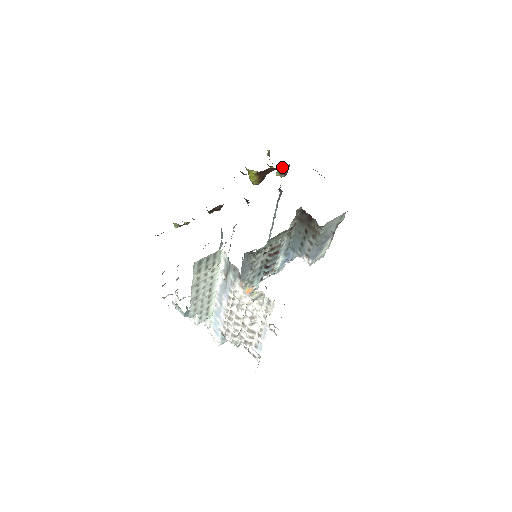
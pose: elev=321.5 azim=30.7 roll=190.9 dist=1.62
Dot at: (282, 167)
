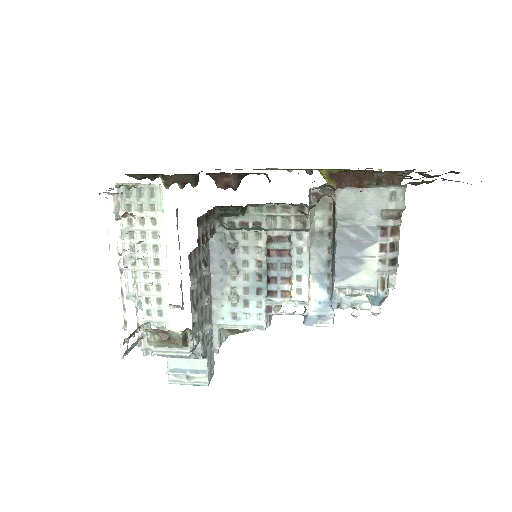
Dot at: (374, 175)
